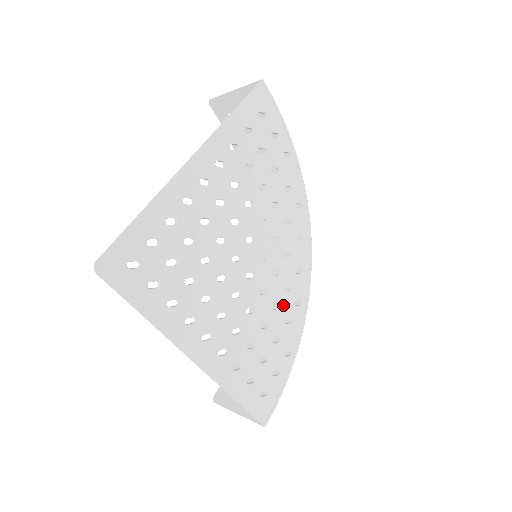
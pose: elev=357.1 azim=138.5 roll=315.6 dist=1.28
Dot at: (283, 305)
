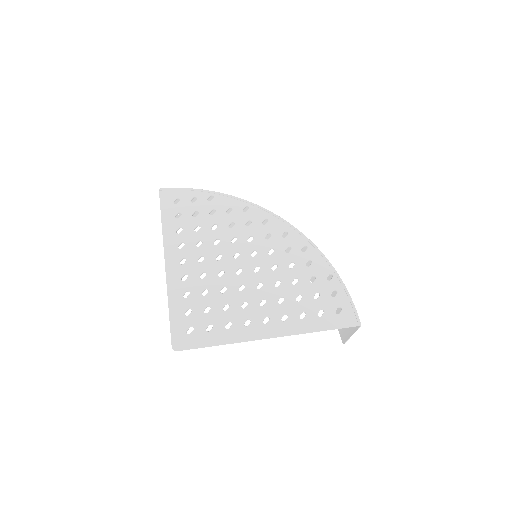
Dot at: (295, 260)
